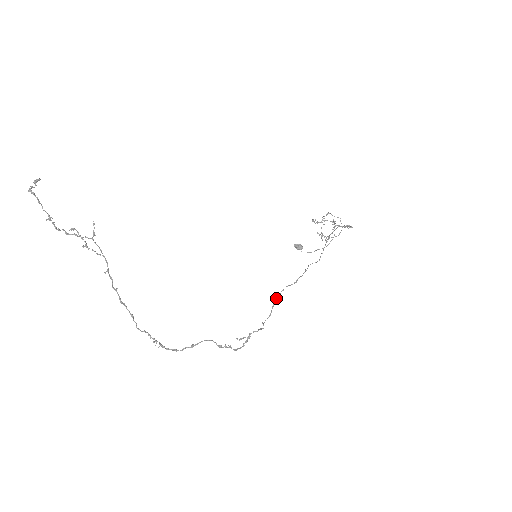
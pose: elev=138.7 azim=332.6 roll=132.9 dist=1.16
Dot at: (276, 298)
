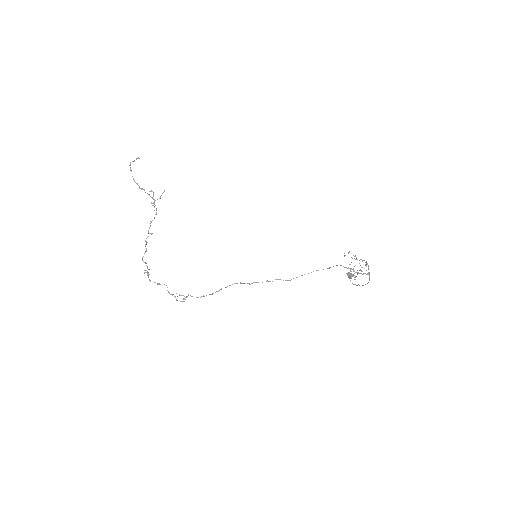
Dot at: (227, 286)
